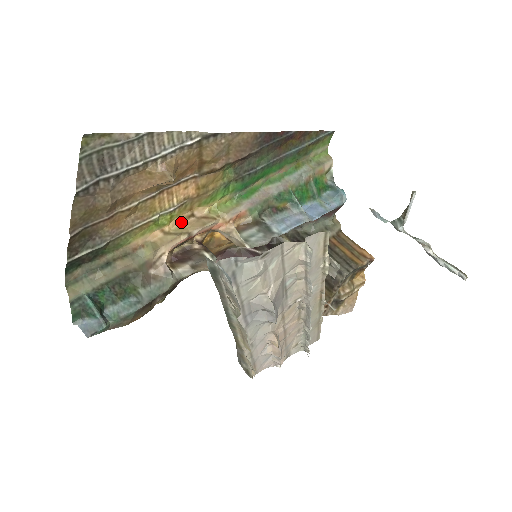
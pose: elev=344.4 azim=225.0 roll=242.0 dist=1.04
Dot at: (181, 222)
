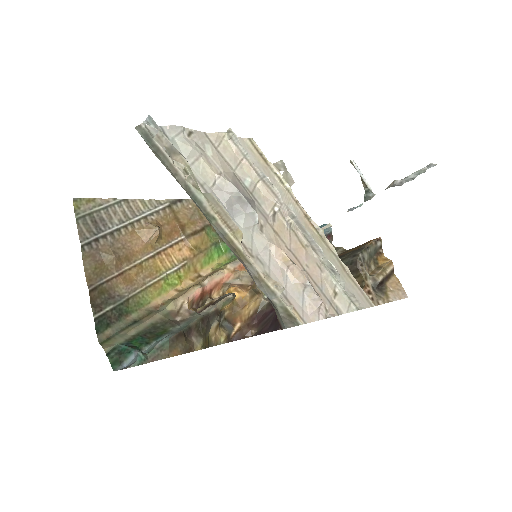
Dot at: (192, 283)
